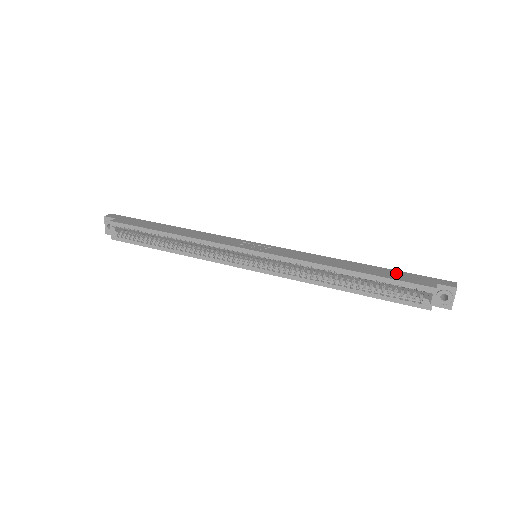
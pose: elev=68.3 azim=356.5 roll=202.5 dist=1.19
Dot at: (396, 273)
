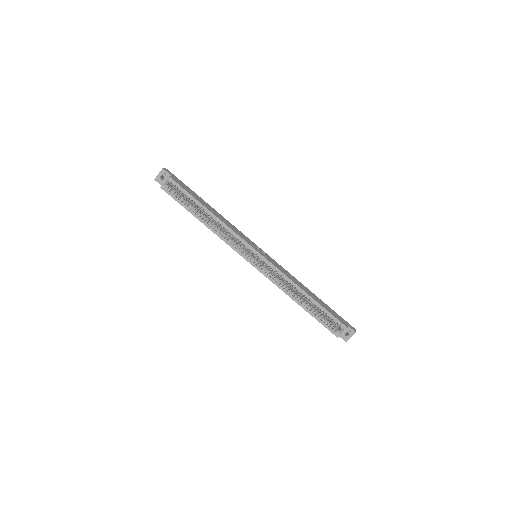
Dot at: (330, 309)
